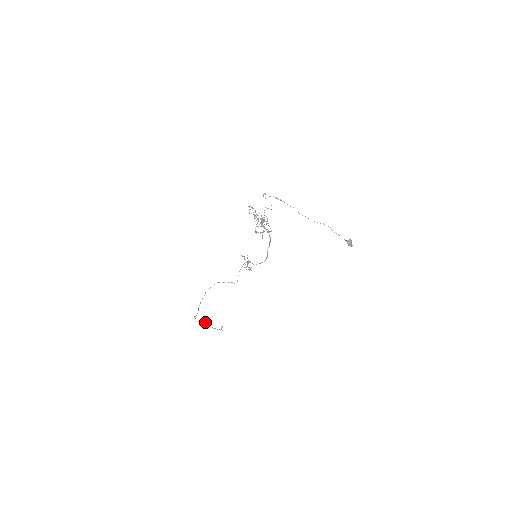
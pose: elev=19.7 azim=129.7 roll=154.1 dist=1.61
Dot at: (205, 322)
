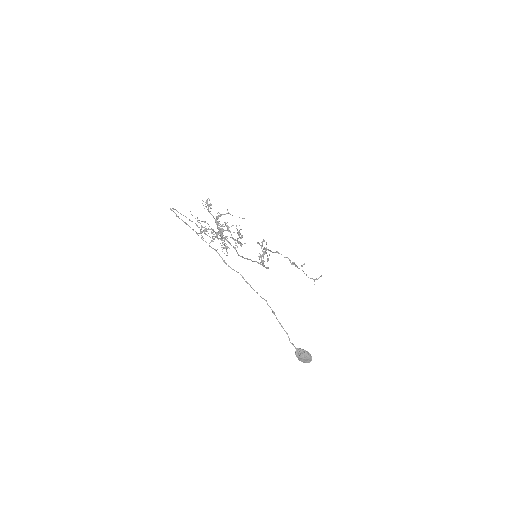
Dot at: (294, 262)
